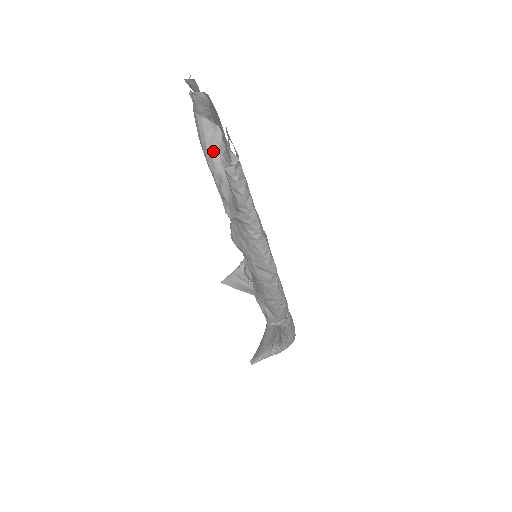
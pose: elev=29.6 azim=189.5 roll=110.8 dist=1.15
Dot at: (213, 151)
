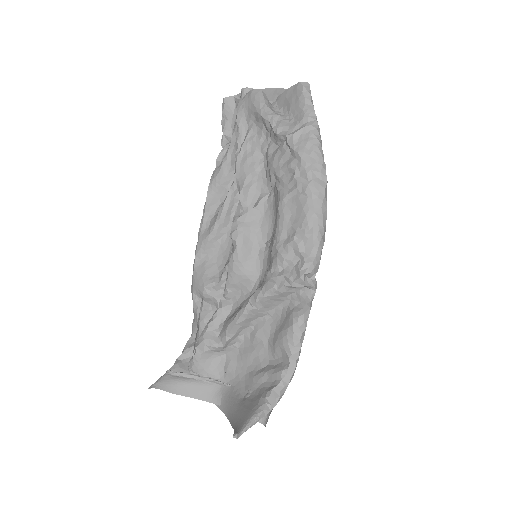
Dot at: (270, 107)
